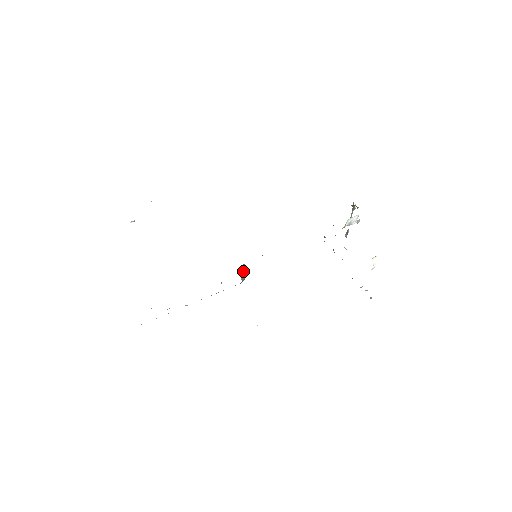
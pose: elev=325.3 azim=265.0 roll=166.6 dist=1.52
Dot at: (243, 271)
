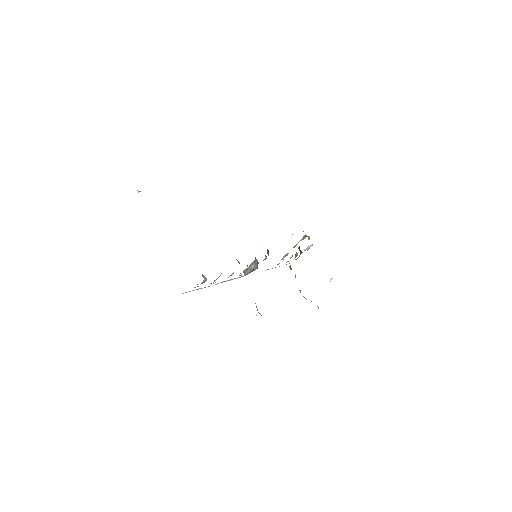
Dot at: (251, 266)
